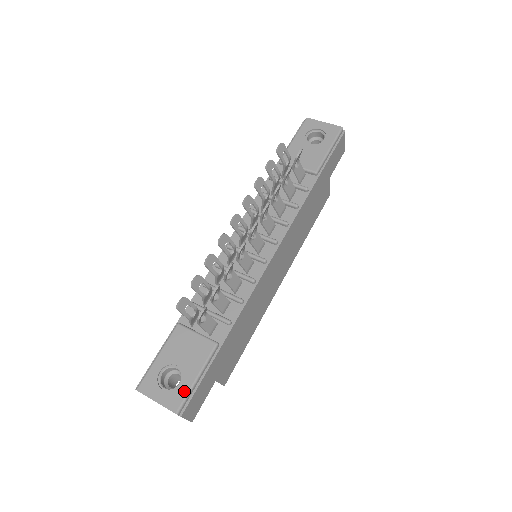
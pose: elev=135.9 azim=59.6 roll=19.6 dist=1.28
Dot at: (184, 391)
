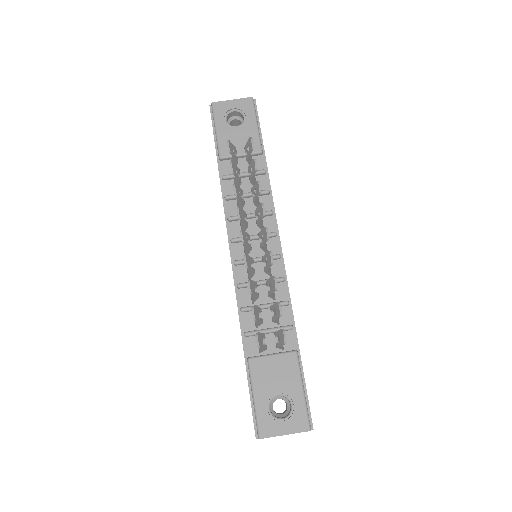
Dot at: (302, 409)
